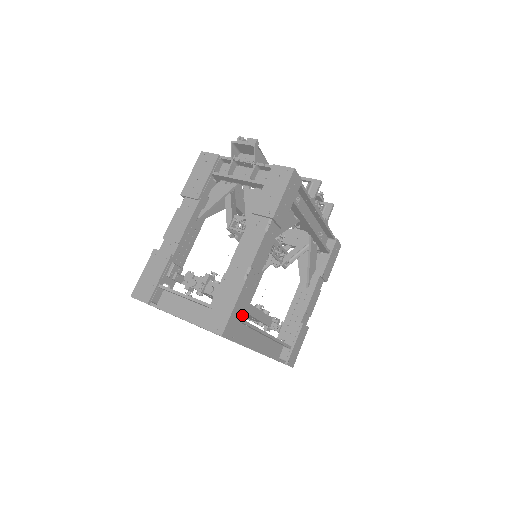
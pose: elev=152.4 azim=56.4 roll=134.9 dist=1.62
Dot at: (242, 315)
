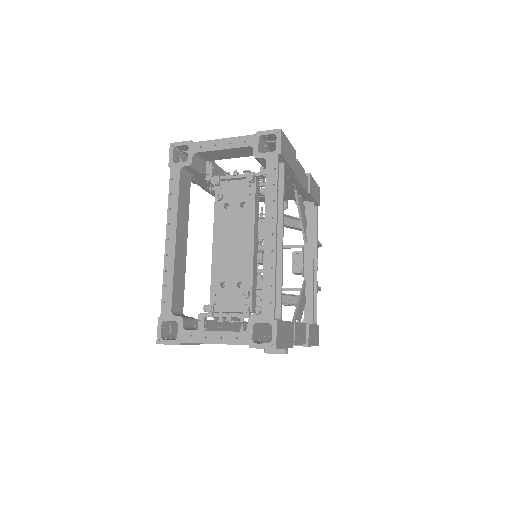
Dot at: (288, 160)
